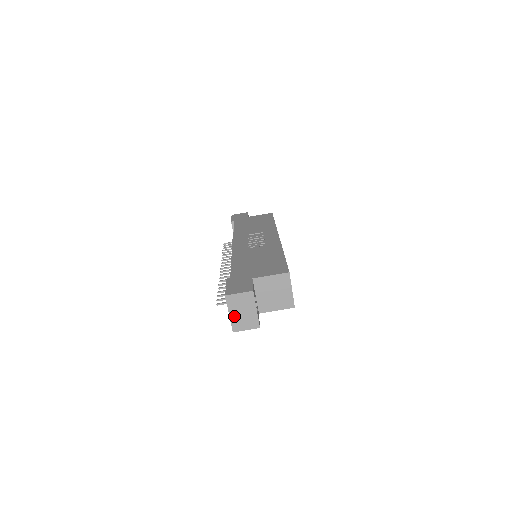
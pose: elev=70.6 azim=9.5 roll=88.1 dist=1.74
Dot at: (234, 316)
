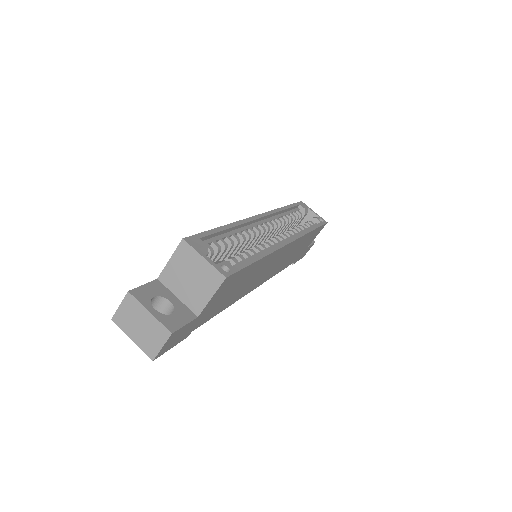
Dot at: (138, 338)
